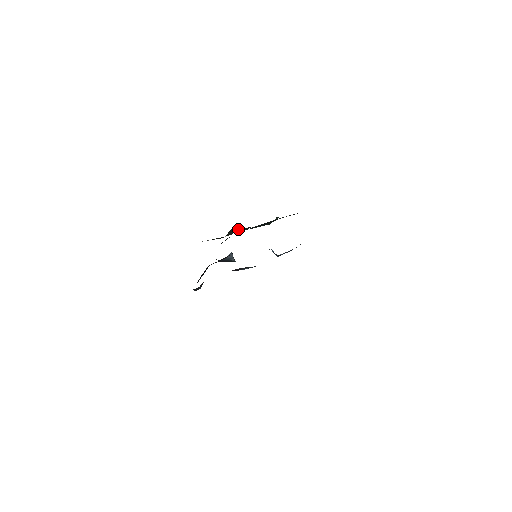
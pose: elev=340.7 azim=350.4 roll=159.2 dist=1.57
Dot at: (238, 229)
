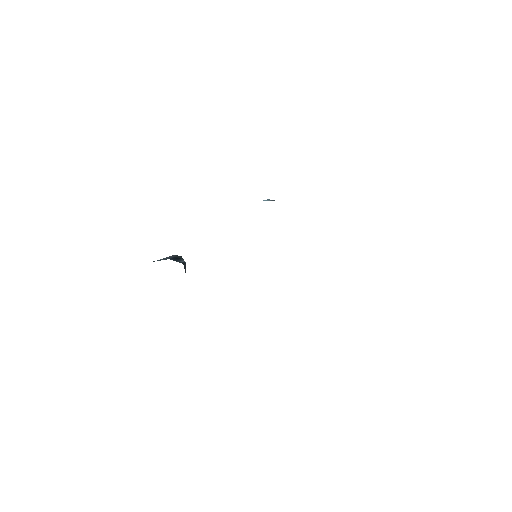
Dot at: occluded
